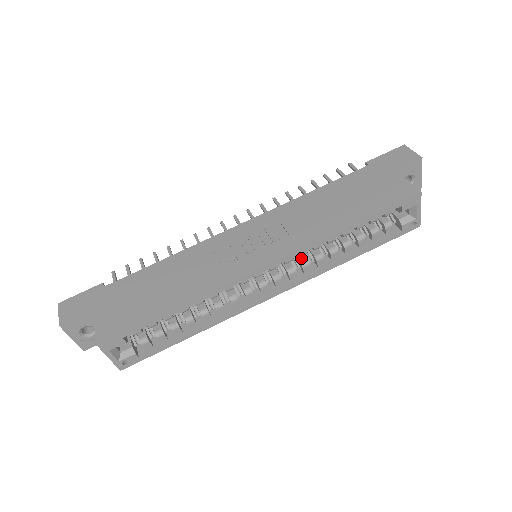
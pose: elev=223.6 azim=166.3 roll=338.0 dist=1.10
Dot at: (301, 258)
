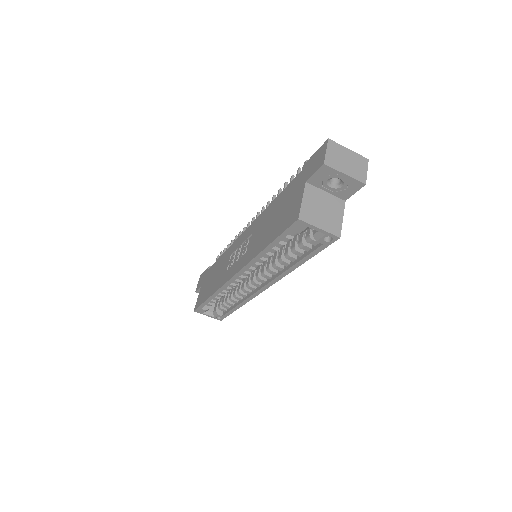
Dot at: (268, 264)
